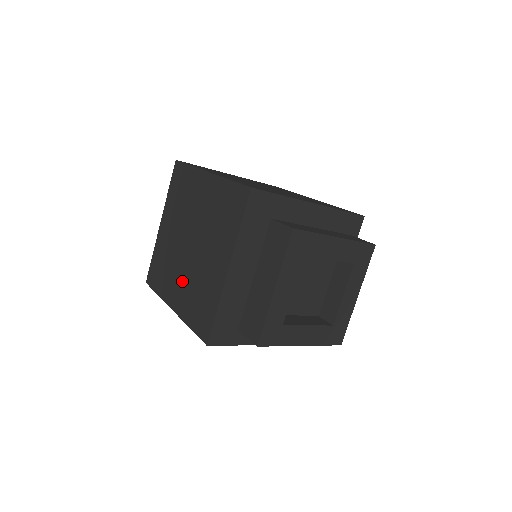
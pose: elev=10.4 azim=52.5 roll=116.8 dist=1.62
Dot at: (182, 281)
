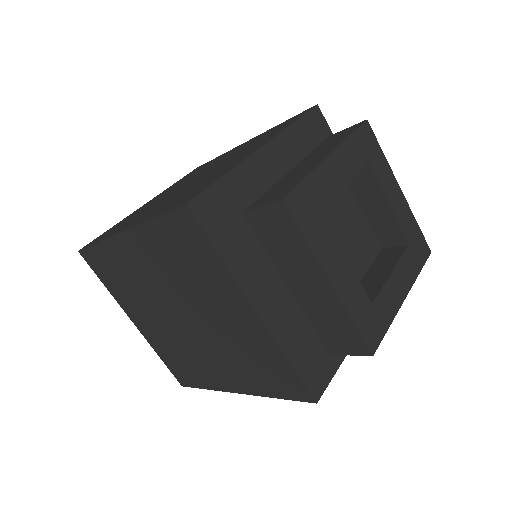
Dot at: (161, 204)
